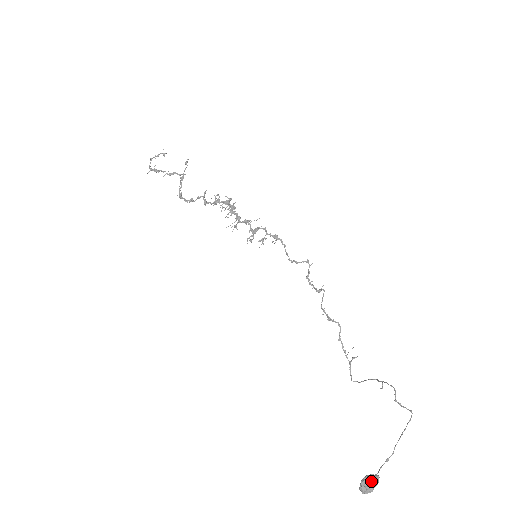
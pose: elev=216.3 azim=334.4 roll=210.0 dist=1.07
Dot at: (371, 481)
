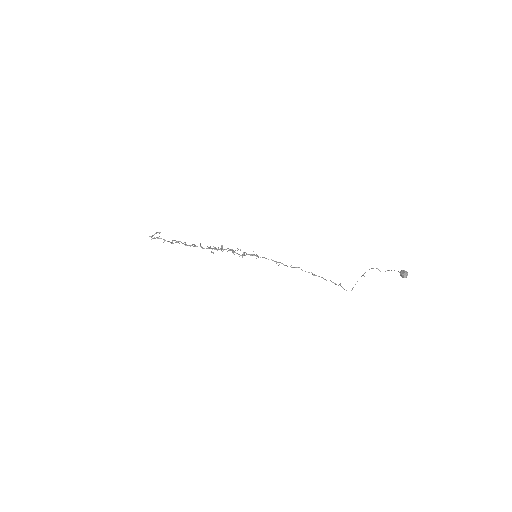
Dot at: (404, 270)
